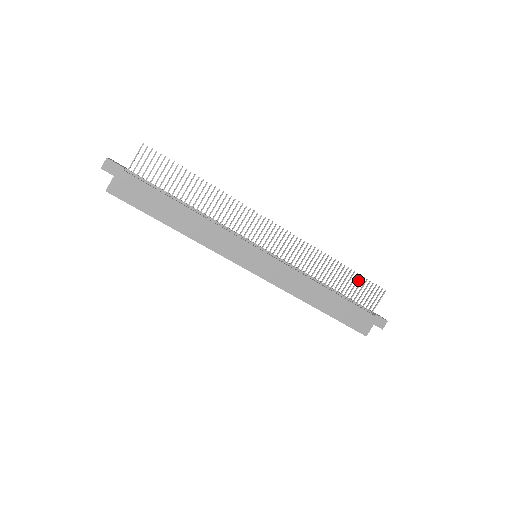
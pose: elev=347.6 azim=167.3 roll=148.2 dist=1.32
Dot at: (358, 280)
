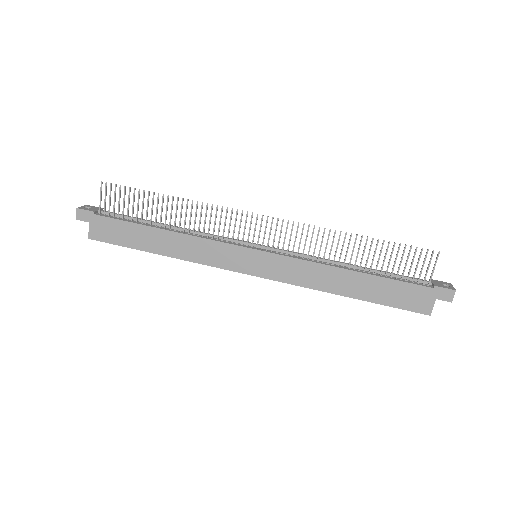
Dot at: (393, 249)
